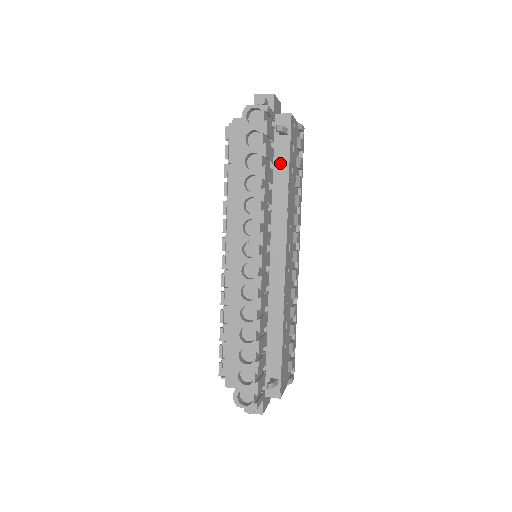
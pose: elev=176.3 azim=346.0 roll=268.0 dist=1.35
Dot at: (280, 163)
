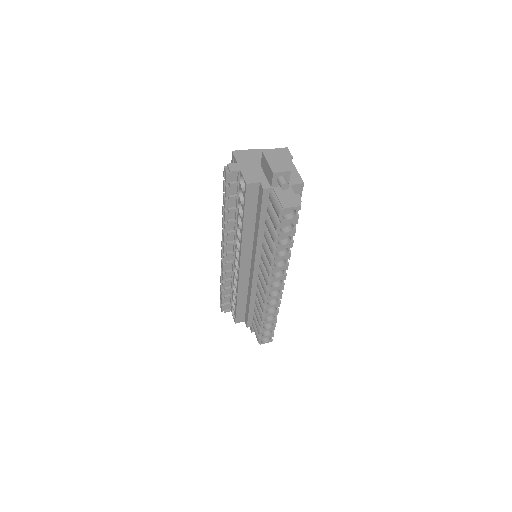
Dot at: occluded
